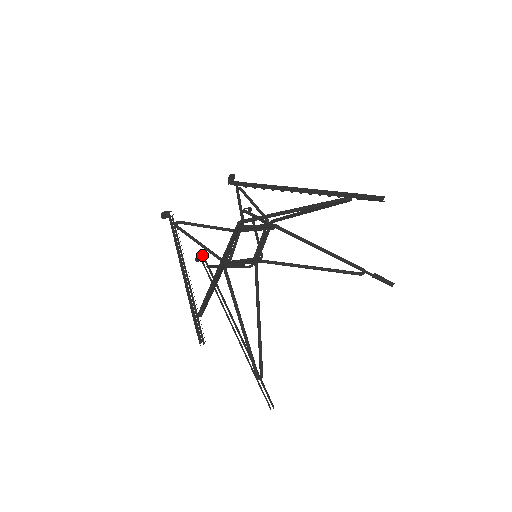
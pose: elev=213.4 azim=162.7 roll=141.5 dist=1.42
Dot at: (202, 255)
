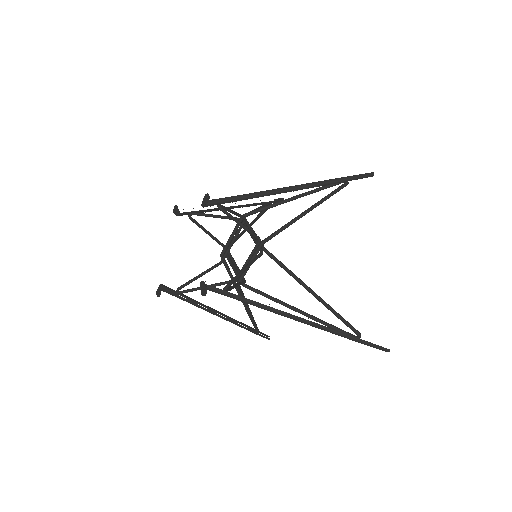
Dot at: occluded
